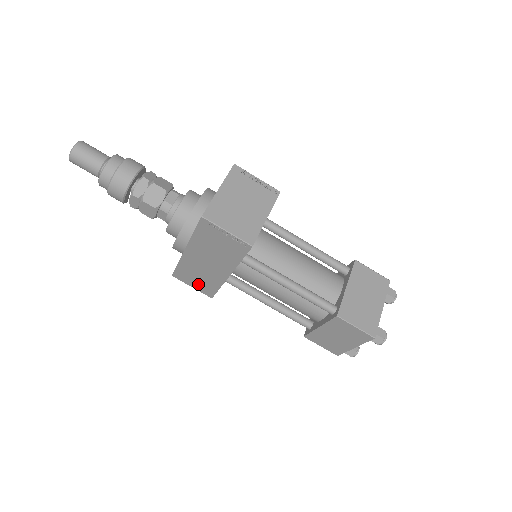
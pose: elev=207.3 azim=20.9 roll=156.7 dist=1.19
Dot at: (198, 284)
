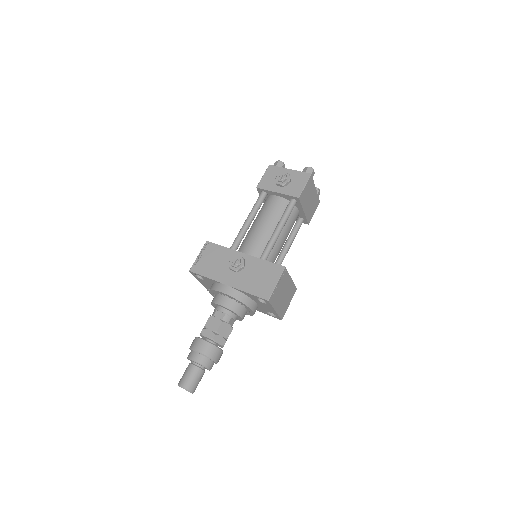
Dot at: occluded
